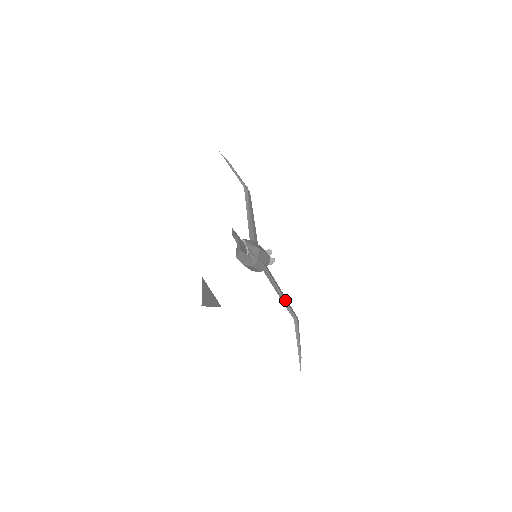
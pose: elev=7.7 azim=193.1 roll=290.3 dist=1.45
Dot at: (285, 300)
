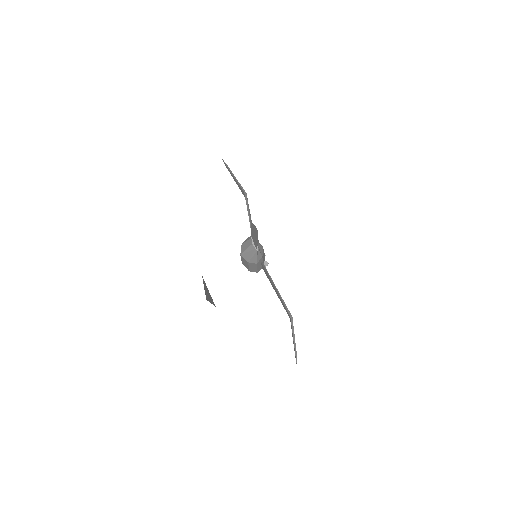
Dot at: occluded
